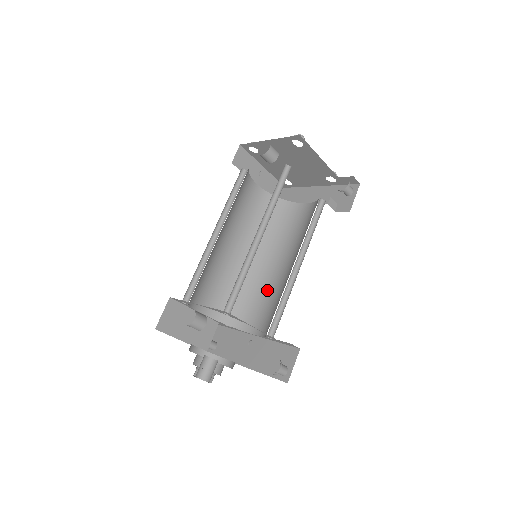
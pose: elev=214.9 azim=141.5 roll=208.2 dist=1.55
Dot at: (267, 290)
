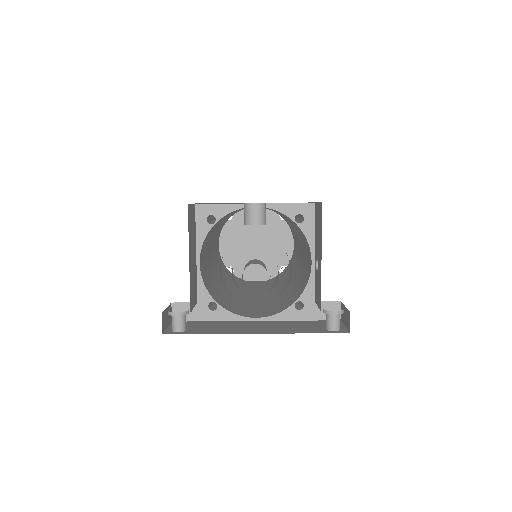
Dot at: occluded
